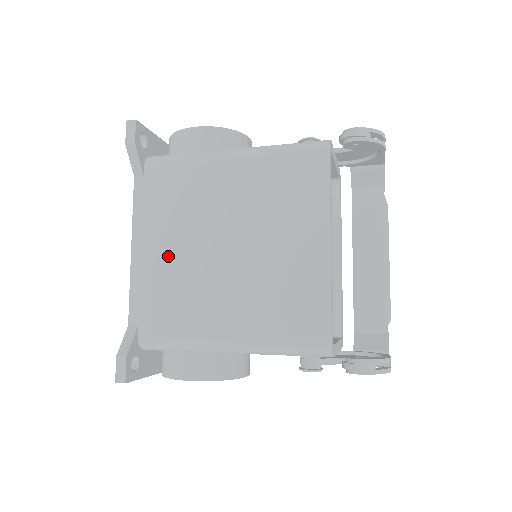
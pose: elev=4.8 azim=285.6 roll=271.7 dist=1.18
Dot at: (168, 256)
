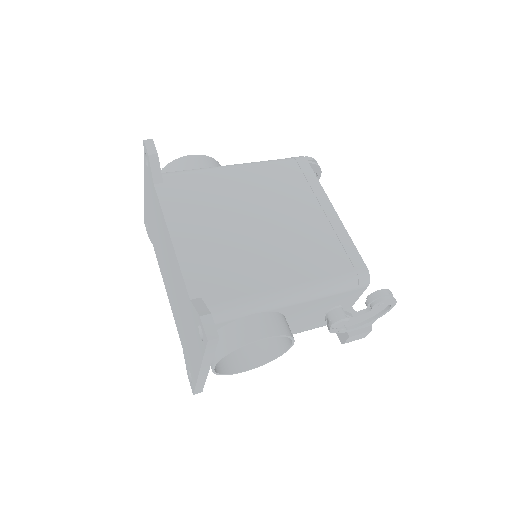
Dot at: (210, 236)
